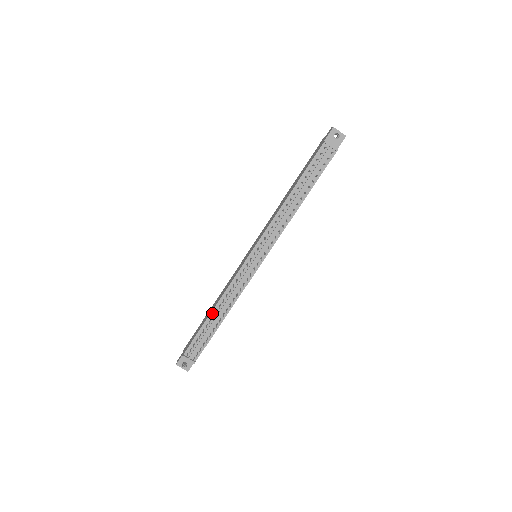
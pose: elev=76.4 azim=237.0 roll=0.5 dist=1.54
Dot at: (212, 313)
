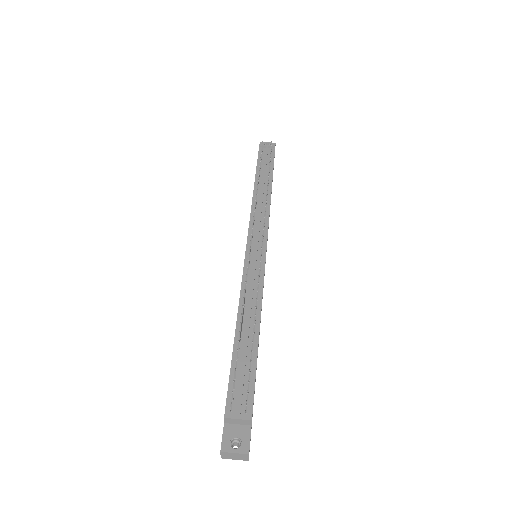
Dot at: (237, 330)
